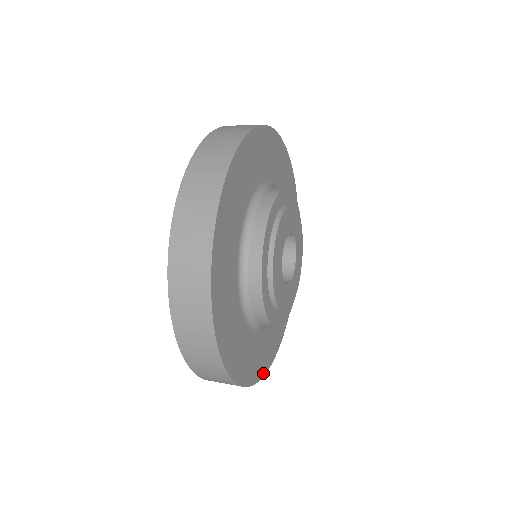
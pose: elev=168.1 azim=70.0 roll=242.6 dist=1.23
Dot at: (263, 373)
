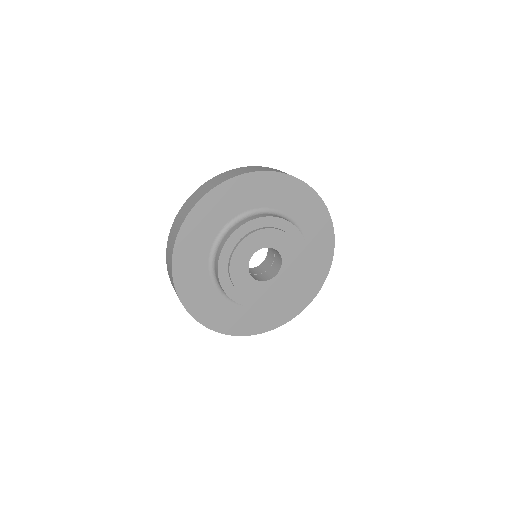
Dot at: (316, 293)
